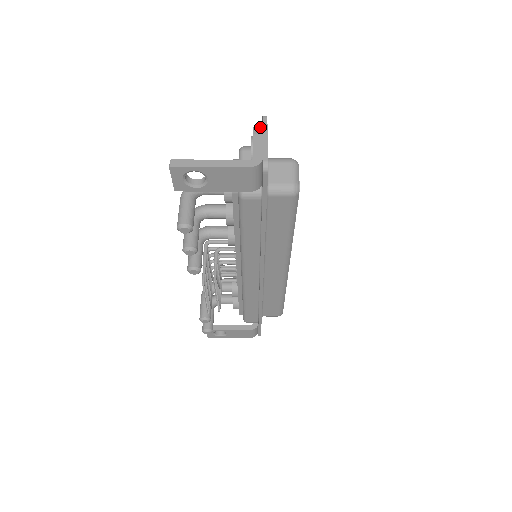
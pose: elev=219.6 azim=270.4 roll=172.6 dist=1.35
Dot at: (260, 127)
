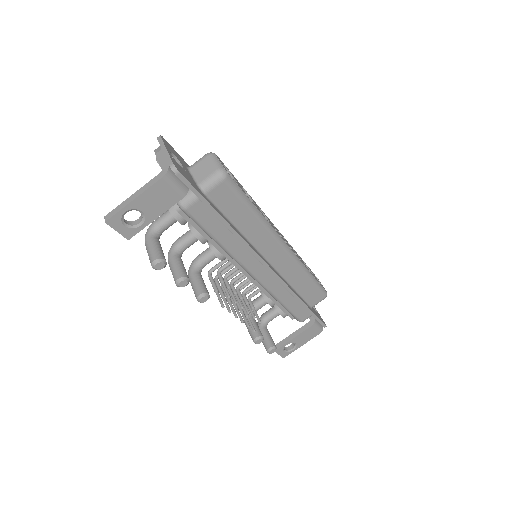
Dot at: (159, 146)
